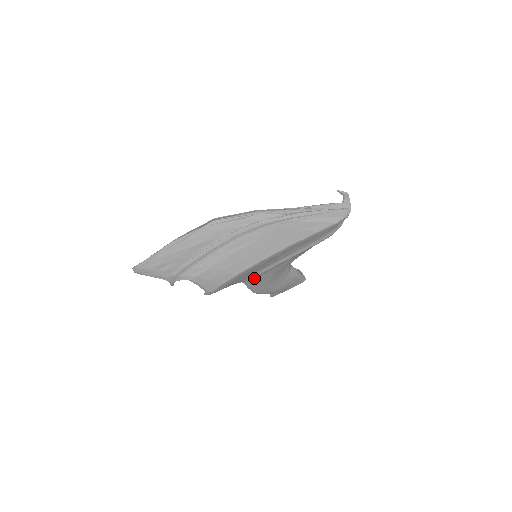
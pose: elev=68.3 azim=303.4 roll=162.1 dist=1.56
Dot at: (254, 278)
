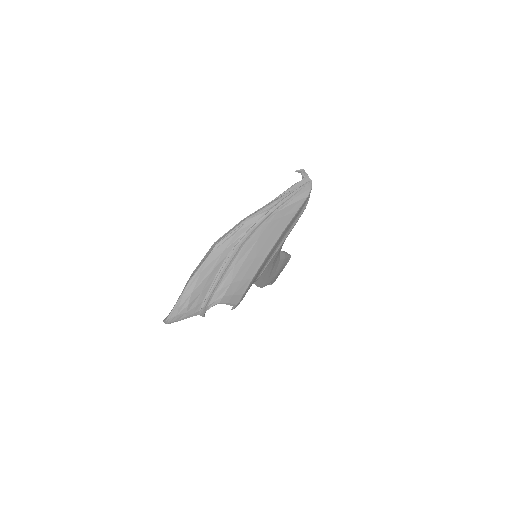
Dot at: occluded
